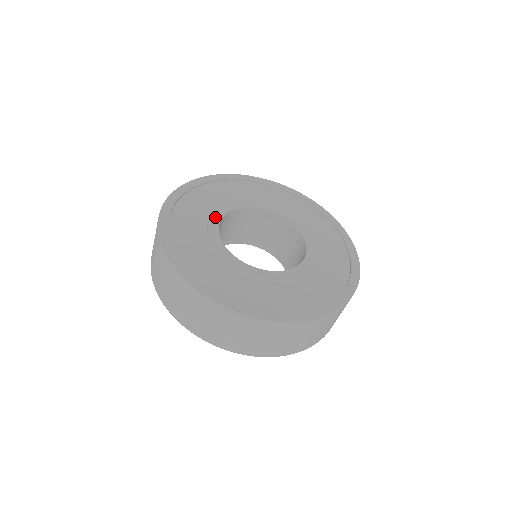
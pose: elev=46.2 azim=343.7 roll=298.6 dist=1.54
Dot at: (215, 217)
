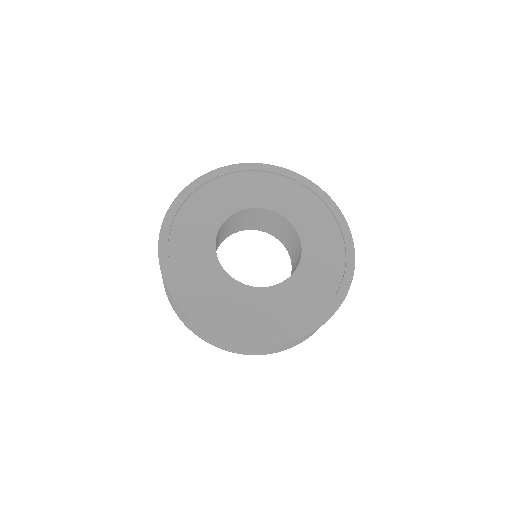
Dot at: (209, 250)
